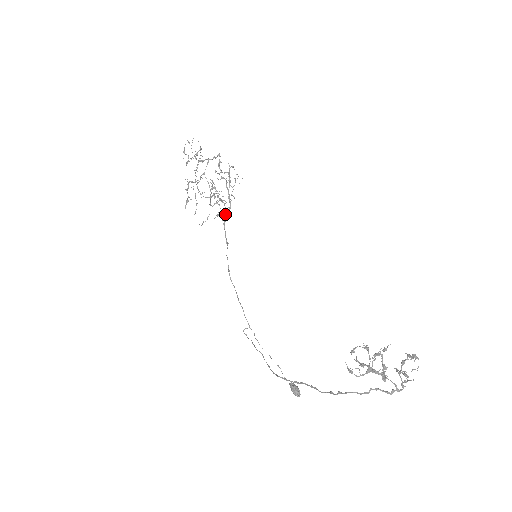
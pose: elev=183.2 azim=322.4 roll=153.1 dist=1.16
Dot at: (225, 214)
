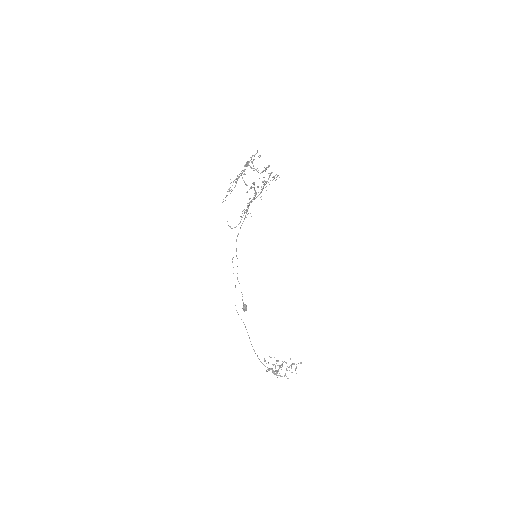
Dot at: occluded
